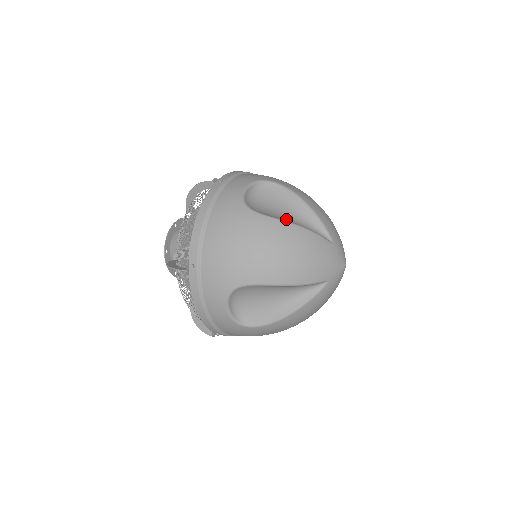
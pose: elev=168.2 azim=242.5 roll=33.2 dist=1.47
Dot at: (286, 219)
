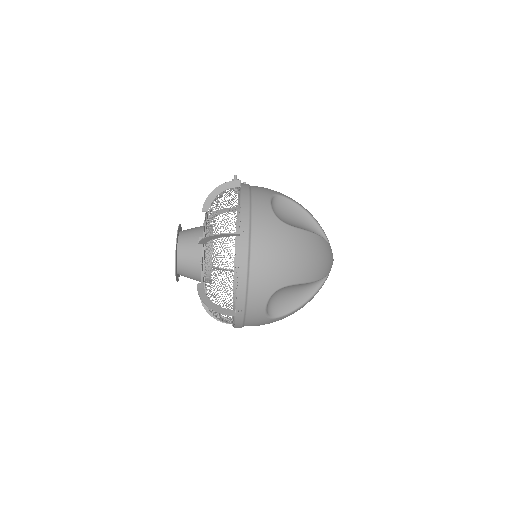
Dot at: occluded
